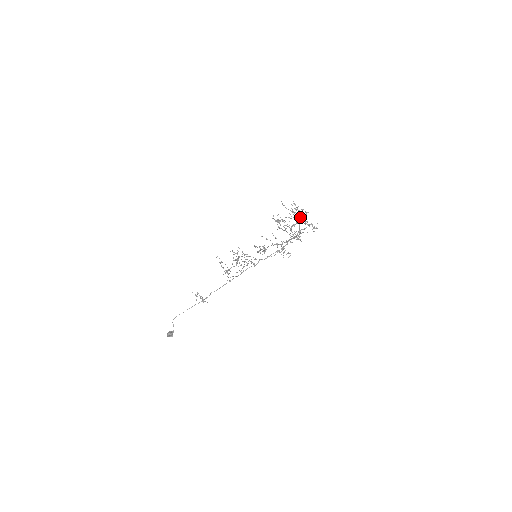
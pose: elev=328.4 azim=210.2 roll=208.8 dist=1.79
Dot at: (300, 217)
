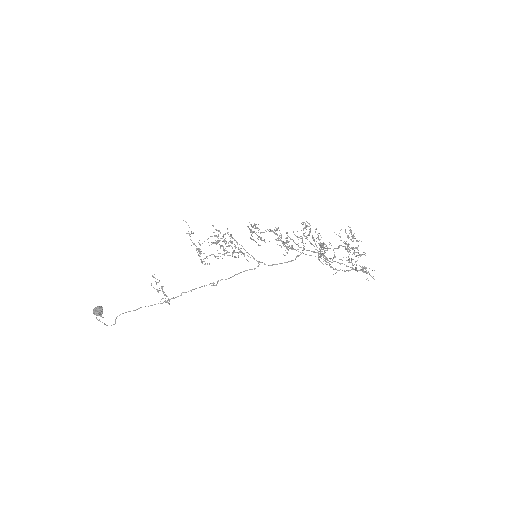
Dot at: (353, 253)
